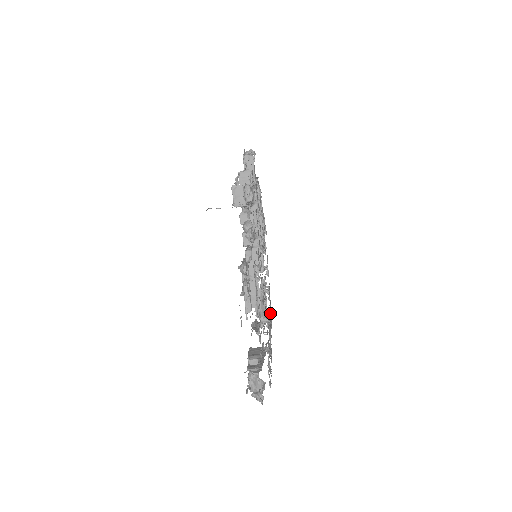
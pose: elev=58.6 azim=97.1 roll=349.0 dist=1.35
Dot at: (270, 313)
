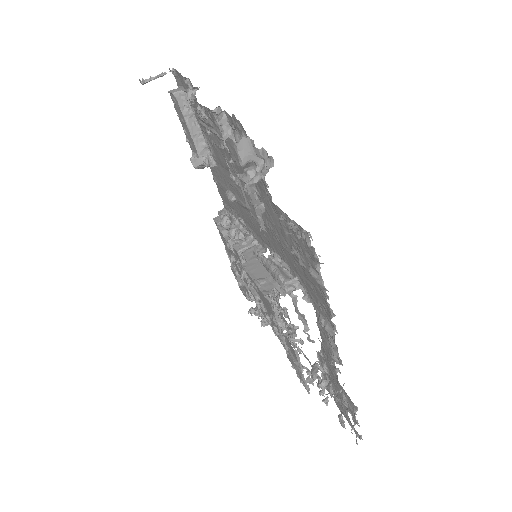
Dot at: (341, 393)
